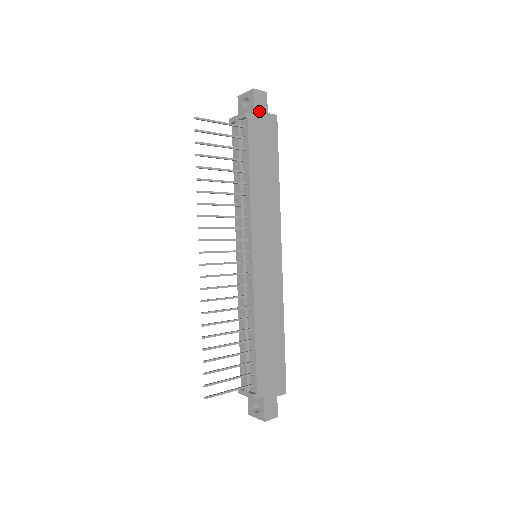
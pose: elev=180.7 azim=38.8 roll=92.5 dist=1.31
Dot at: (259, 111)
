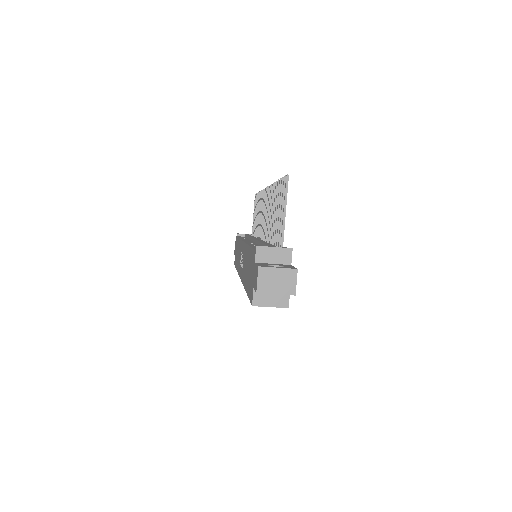
Dot at: occluded
